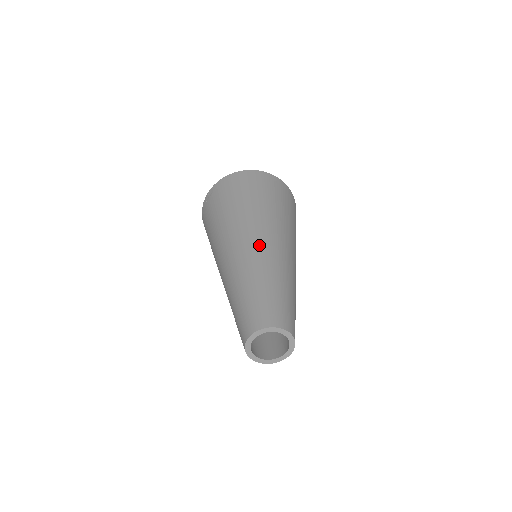
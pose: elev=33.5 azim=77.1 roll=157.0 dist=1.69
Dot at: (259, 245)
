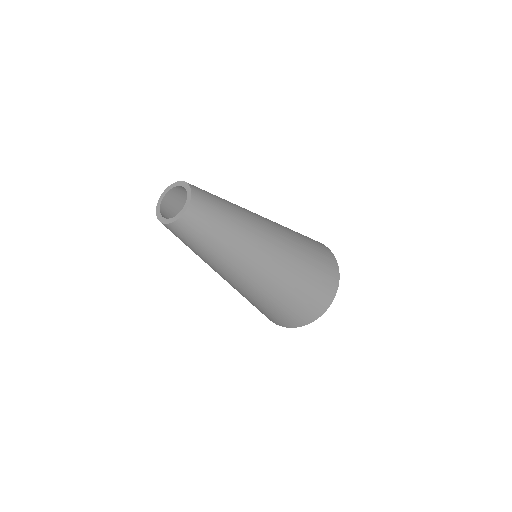
Dot at: occluded
